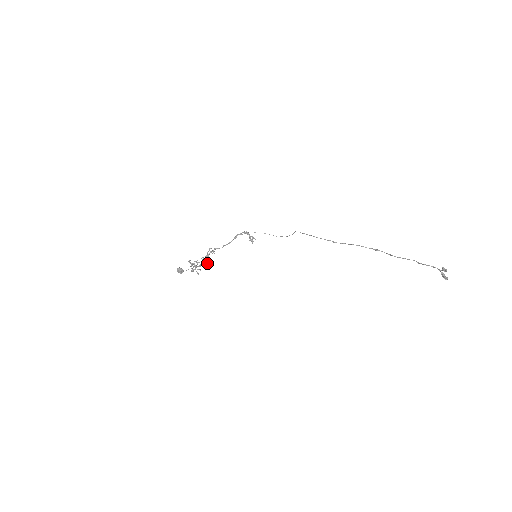
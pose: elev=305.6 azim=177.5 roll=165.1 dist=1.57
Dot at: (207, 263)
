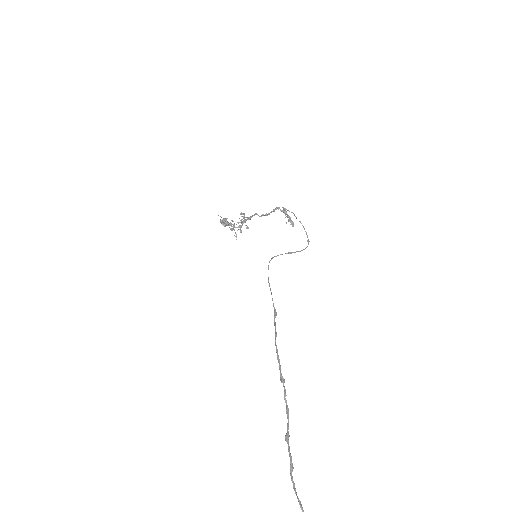
Dot at: (246, 227)
